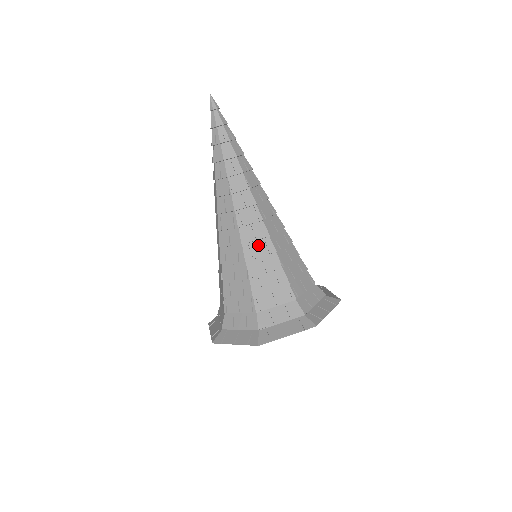
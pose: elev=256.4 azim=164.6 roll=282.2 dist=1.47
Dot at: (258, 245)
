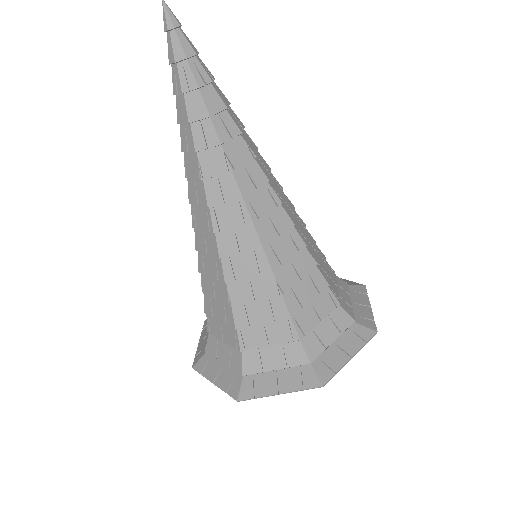
Dot at: (245, 260)
